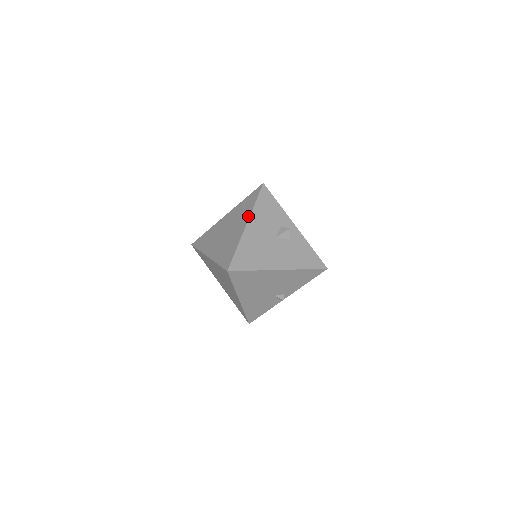
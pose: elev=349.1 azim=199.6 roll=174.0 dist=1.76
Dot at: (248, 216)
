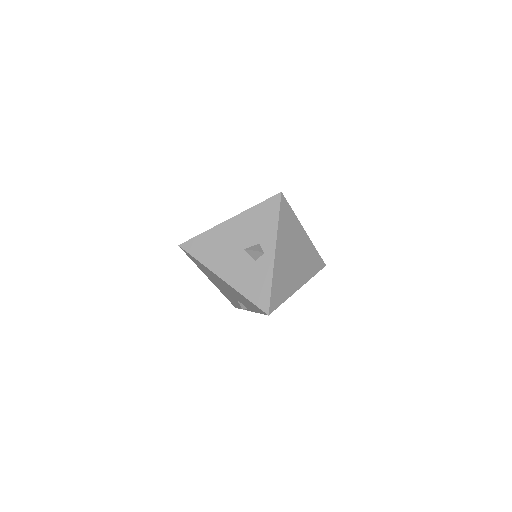
Dot at: occluded
